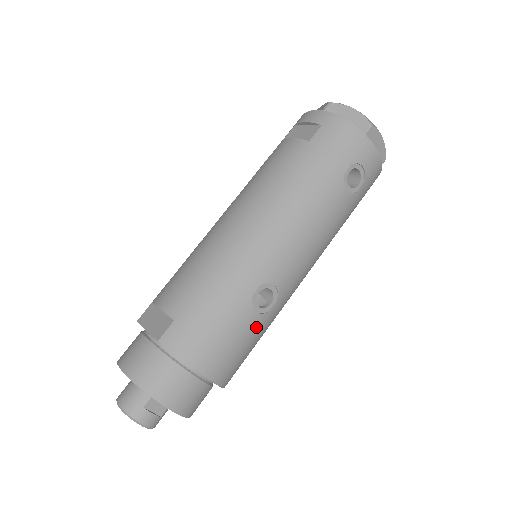
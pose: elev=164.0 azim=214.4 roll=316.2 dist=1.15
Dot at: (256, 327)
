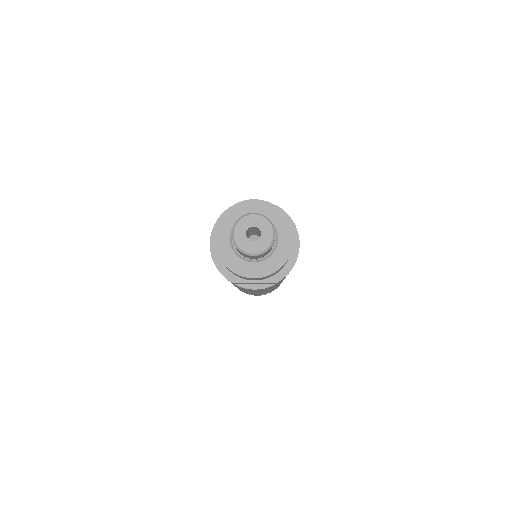
Dot at: occluded
